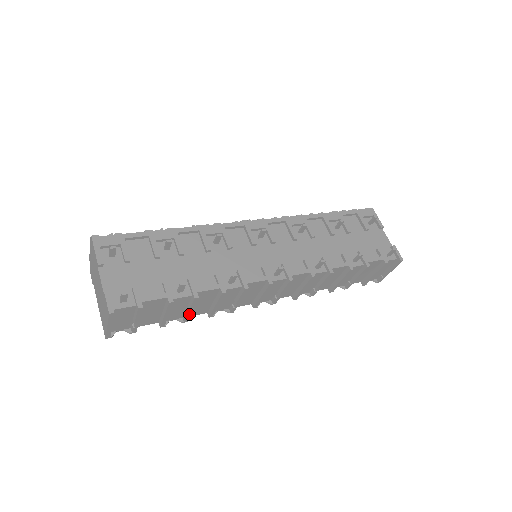
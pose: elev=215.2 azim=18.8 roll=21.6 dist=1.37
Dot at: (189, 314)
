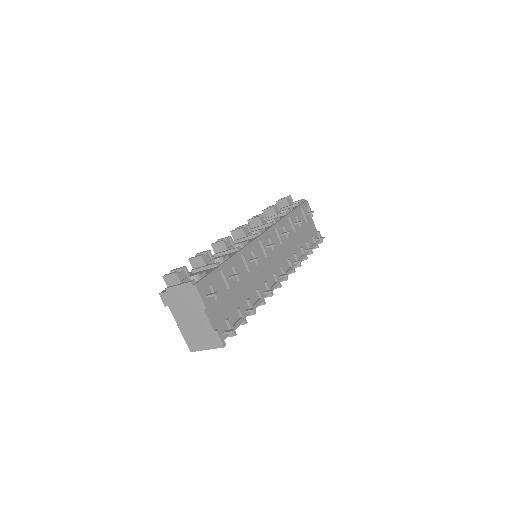
Dot at: occluded
